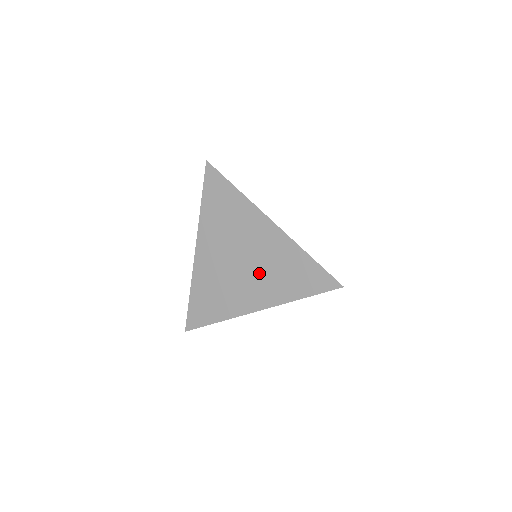
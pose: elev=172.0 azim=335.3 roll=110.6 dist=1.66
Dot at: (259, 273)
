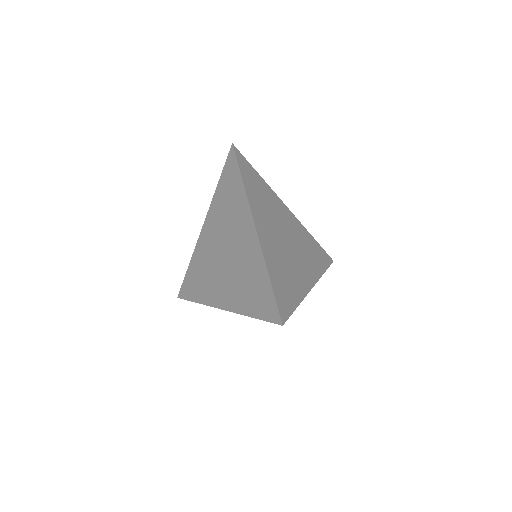
Dot at: (232, 273)
